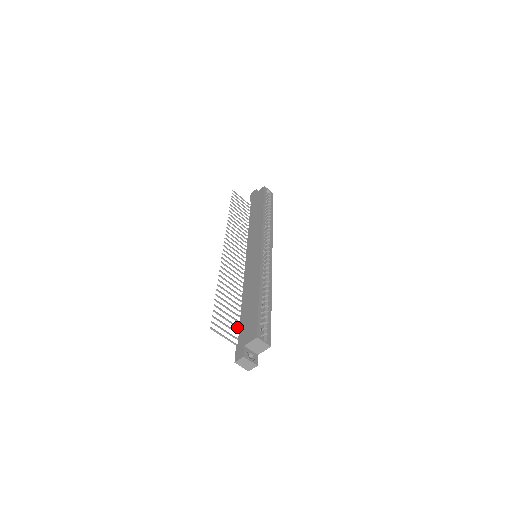
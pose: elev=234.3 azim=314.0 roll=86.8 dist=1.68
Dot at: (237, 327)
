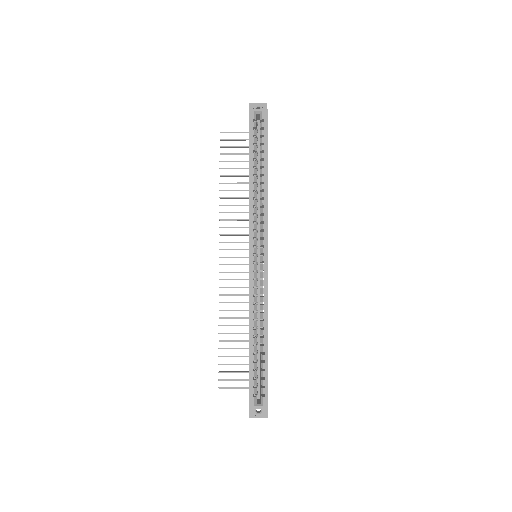
Dot at: occluded
